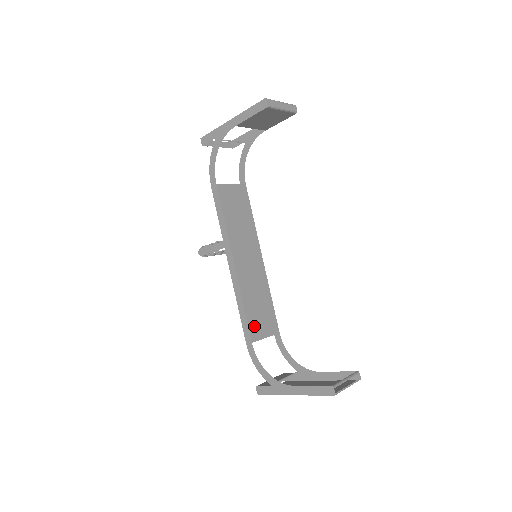
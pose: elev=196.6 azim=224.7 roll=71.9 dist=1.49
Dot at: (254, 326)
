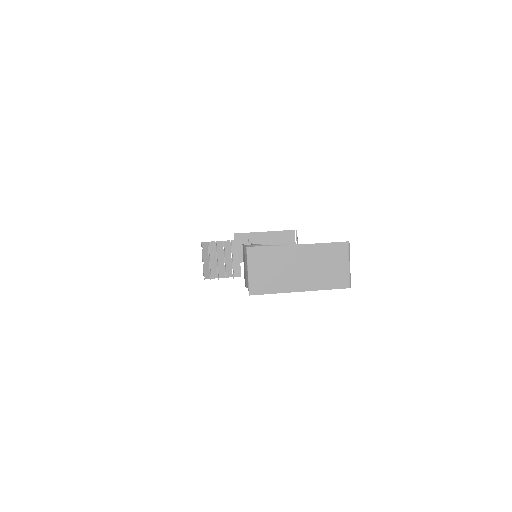
Dot at: occluded
